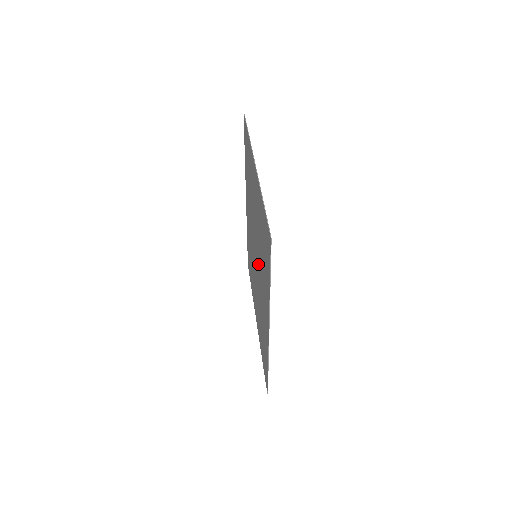
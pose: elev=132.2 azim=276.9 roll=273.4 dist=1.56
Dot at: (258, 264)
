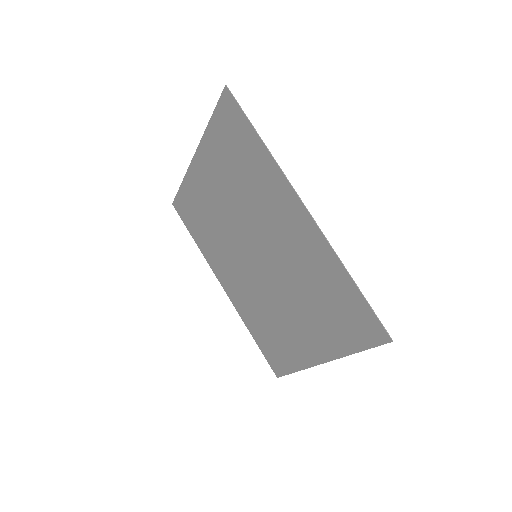
Dot at: (258, 235)
